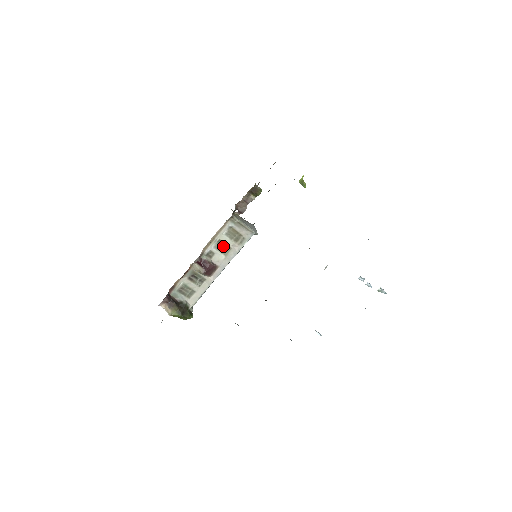
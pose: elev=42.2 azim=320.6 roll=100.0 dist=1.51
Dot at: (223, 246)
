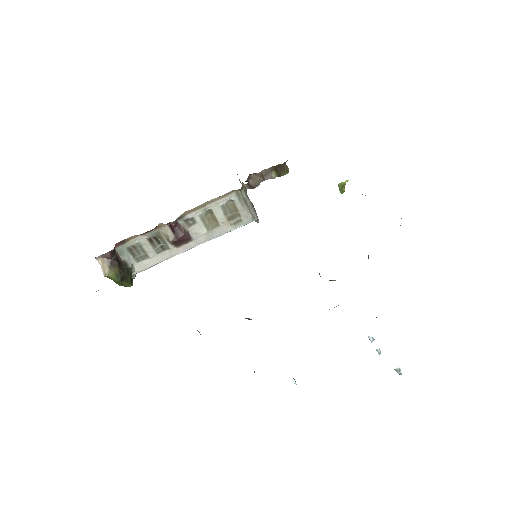
Dot at: (211, 218)
